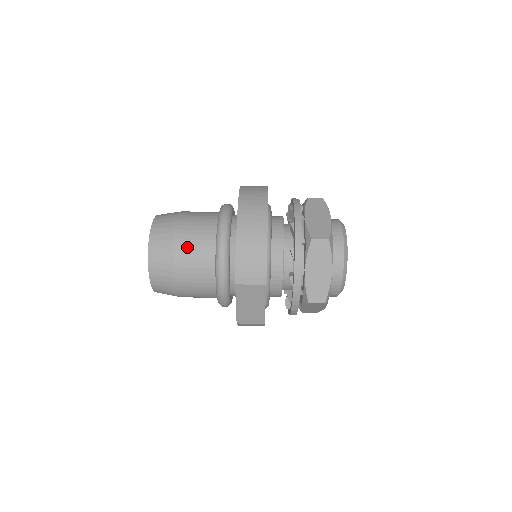
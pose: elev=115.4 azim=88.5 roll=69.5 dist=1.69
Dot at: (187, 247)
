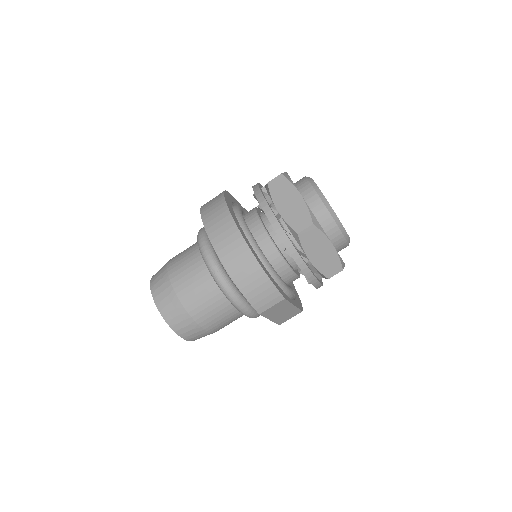
Dot at: (197, 303)
